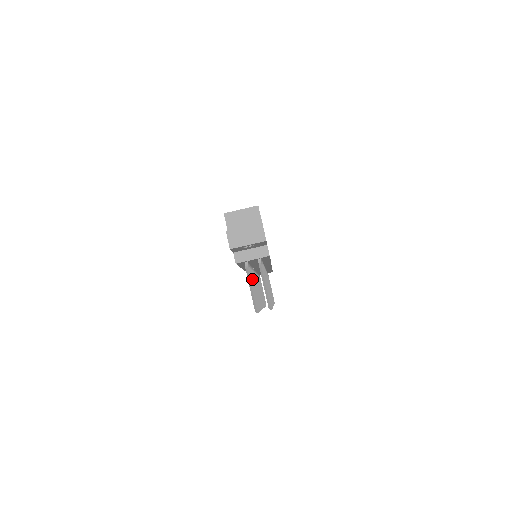
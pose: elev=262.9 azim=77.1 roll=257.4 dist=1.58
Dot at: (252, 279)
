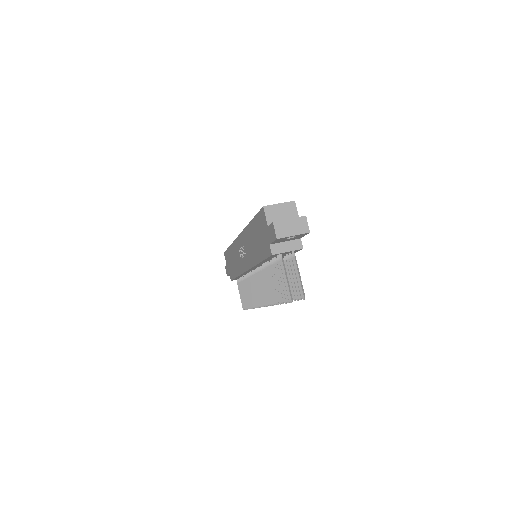
Dot at: occluded
